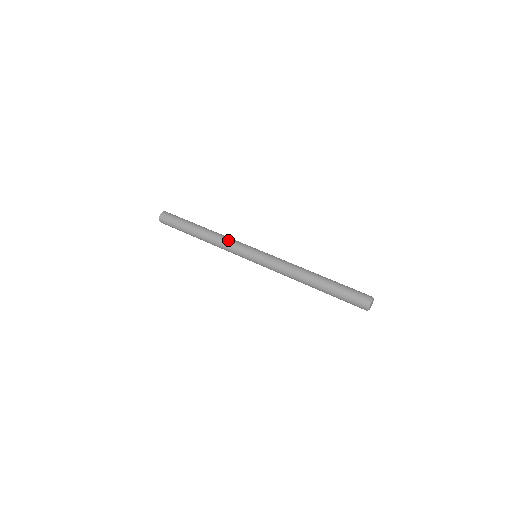
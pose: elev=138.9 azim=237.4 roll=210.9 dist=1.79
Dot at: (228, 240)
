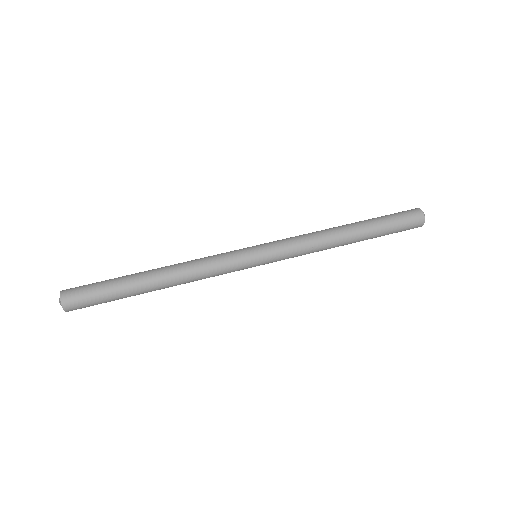
Dot at: (206, 262)
